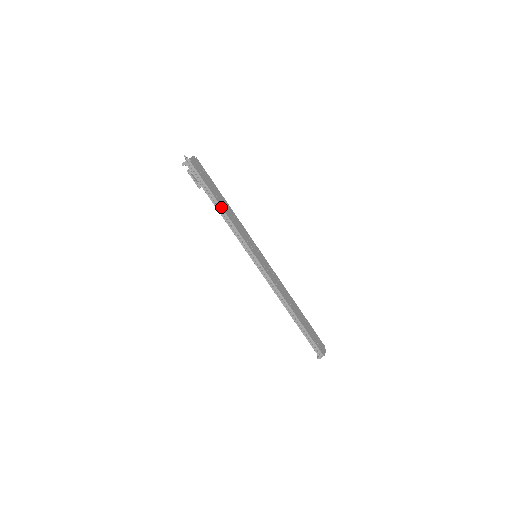
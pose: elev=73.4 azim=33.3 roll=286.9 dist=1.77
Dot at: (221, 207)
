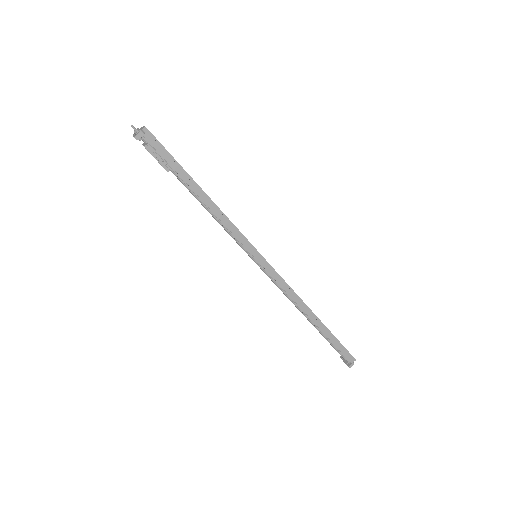
Dot at: (205, 193)
